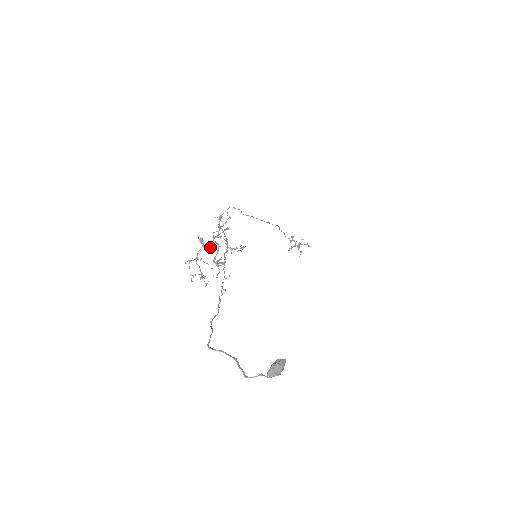
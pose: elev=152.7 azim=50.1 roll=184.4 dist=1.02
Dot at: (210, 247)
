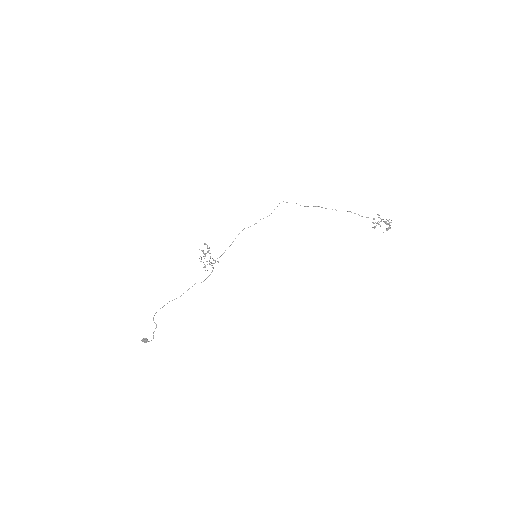
Dot at: (204, 256)
